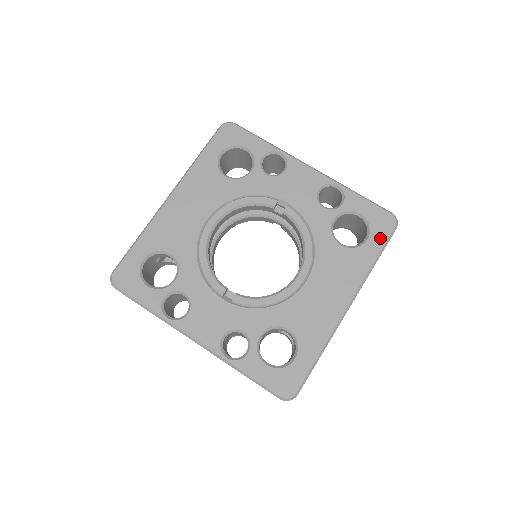
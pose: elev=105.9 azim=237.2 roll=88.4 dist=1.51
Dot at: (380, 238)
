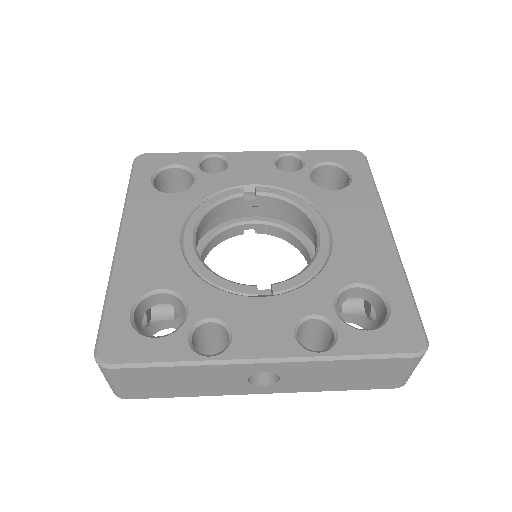
Dot at: (361, 169)
